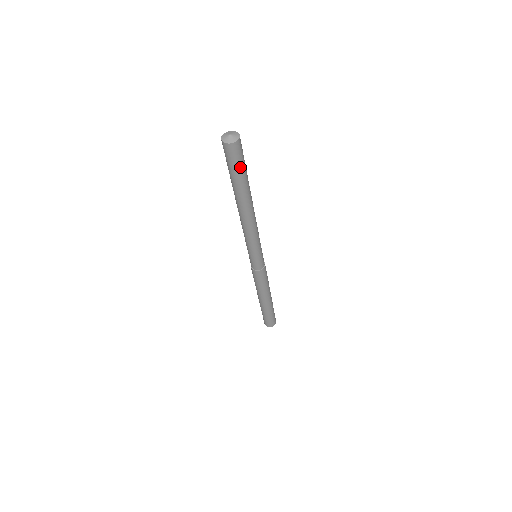
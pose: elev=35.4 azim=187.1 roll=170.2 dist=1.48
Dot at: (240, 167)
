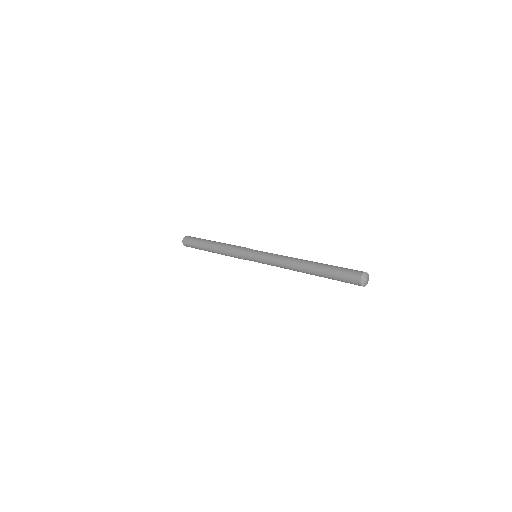
Dot at: occluded
